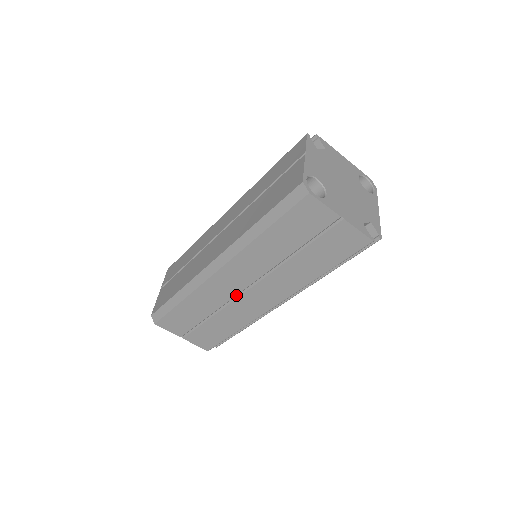
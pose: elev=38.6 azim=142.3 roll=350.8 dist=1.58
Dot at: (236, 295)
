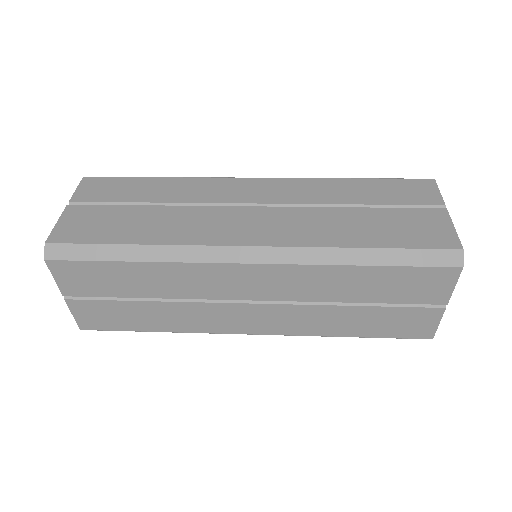
Dot at: (225, 299)
